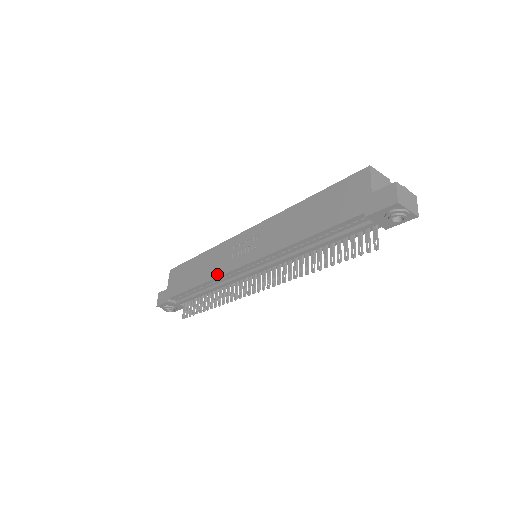
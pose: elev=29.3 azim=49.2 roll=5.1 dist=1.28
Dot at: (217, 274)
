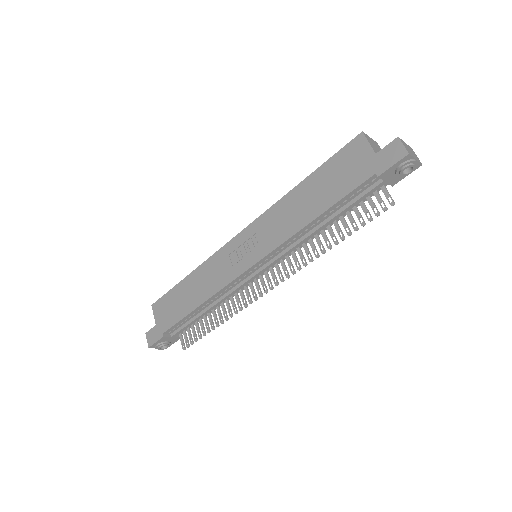
Dot at: (219, 287)
